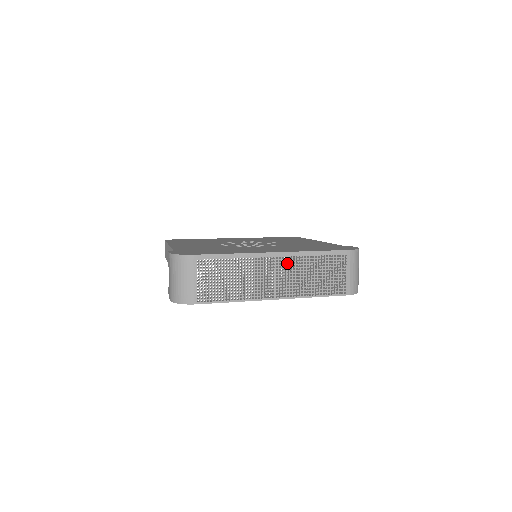
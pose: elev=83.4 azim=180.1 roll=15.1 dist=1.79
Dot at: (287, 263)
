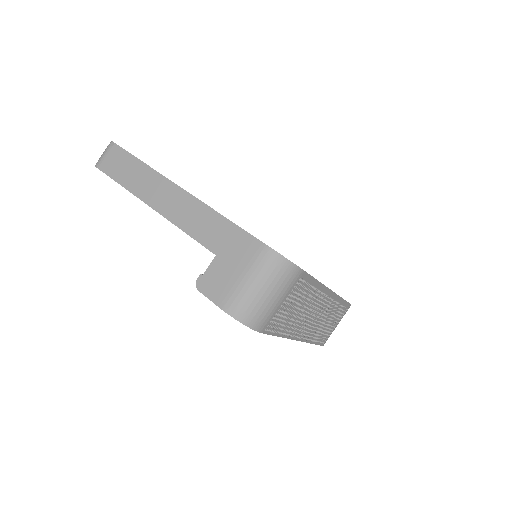
Dot at: occluded
